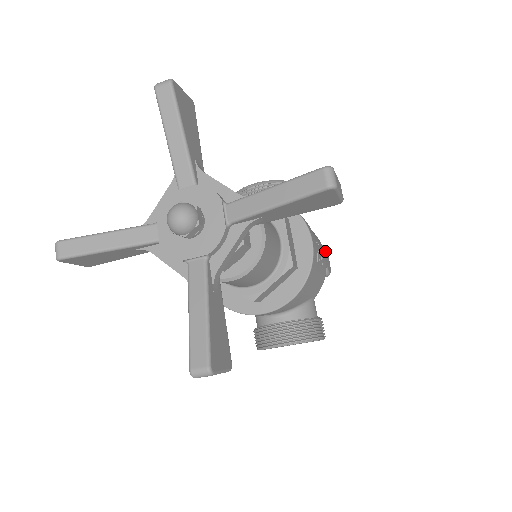
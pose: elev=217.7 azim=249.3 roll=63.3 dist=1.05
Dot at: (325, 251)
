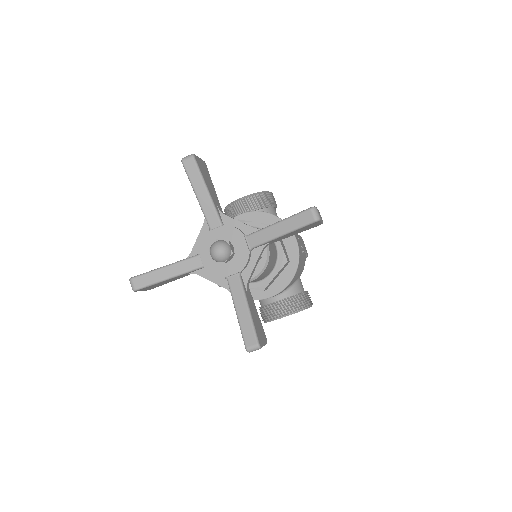
Dot at: (301, 239)
